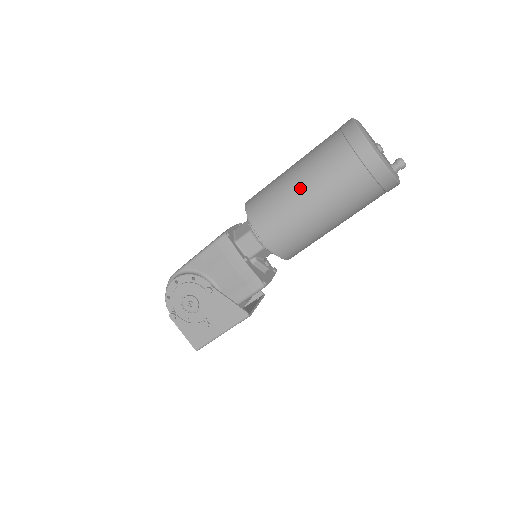
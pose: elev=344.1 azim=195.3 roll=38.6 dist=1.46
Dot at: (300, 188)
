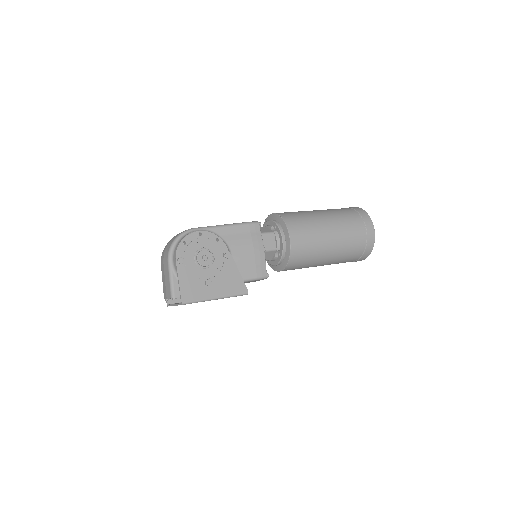
Dot at: (327, 223)
